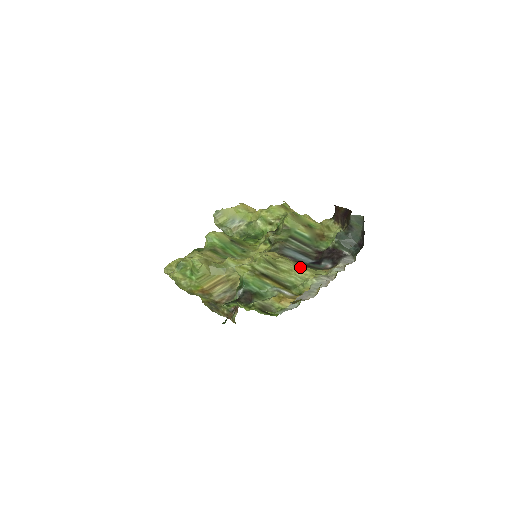
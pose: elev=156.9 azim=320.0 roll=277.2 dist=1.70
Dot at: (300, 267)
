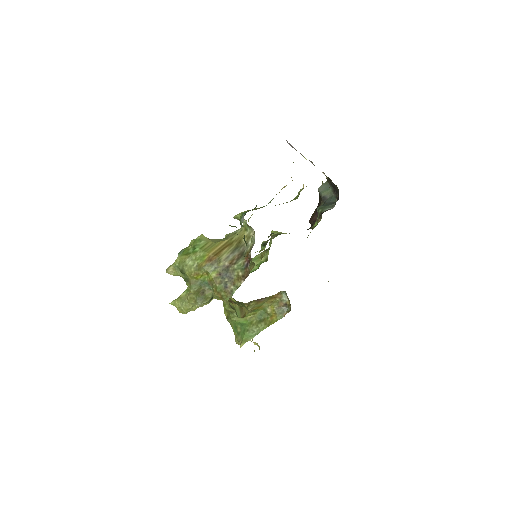
Dot at: occluded
